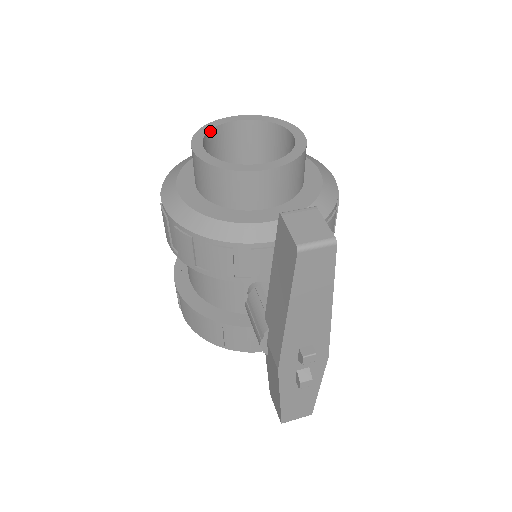
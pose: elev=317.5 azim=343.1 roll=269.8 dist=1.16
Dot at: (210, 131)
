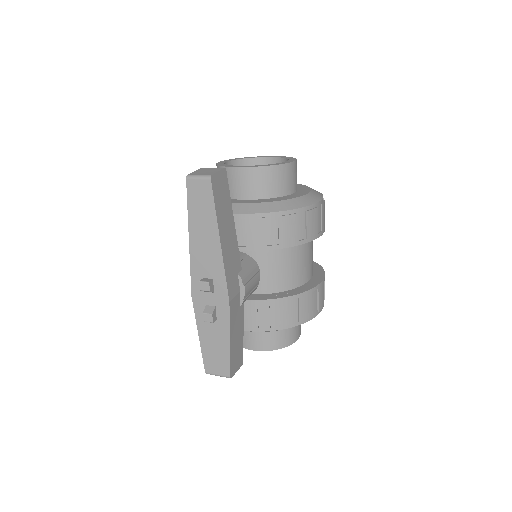
Dot at: (245, 159)
